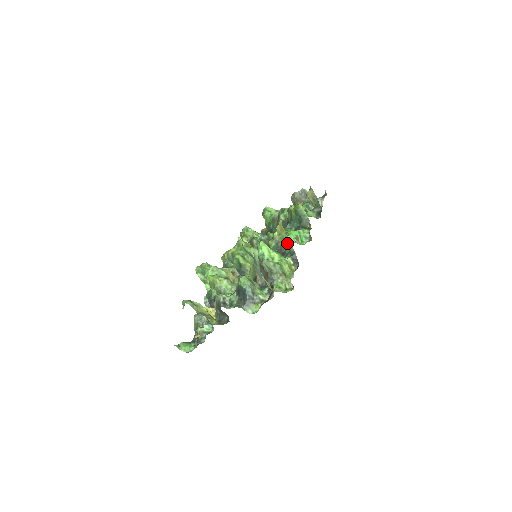
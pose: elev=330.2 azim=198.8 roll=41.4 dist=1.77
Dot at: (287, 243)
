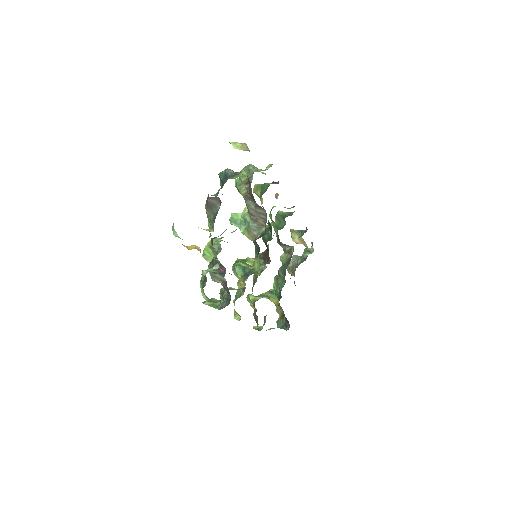
Dot at: (264, 185)
